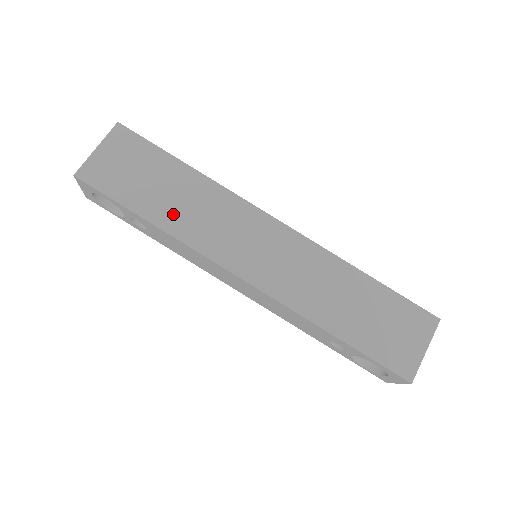
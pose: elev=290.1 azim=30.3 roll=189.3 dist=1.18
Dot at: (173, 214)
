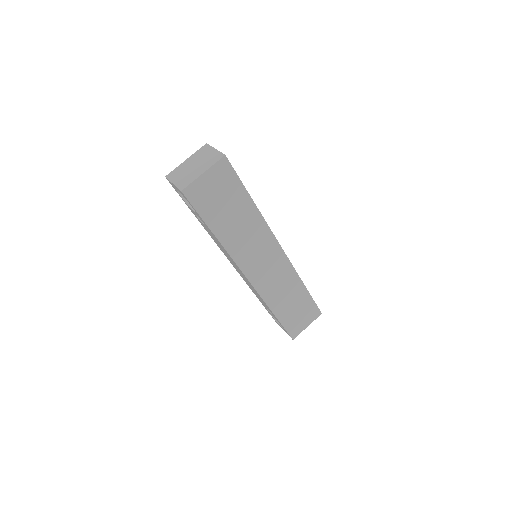
Dot at: (230, 233)
